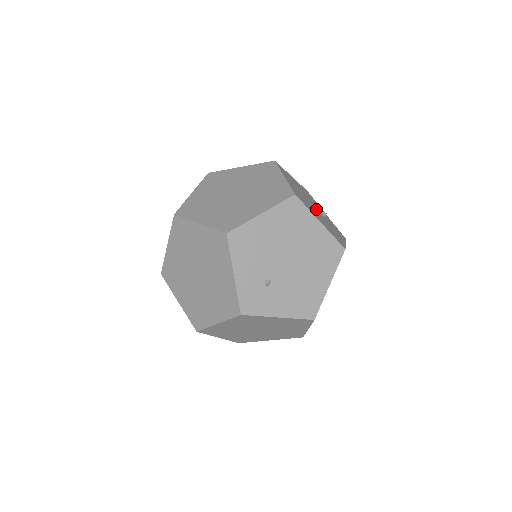
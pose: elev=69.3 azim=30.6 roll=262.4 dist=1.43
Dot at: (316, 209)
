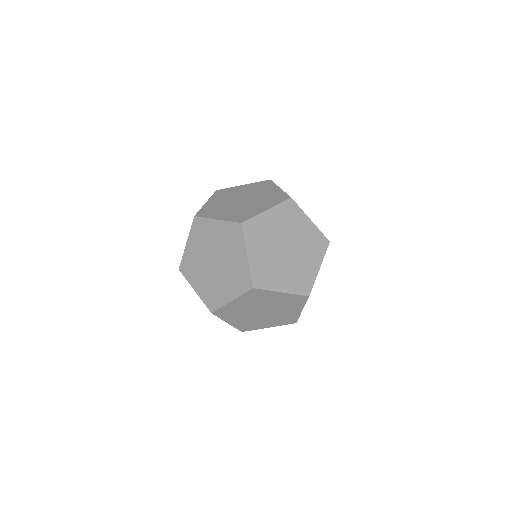
Dot at: occluded
